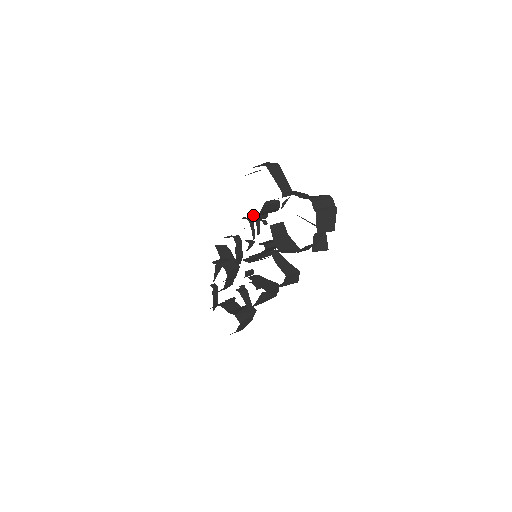
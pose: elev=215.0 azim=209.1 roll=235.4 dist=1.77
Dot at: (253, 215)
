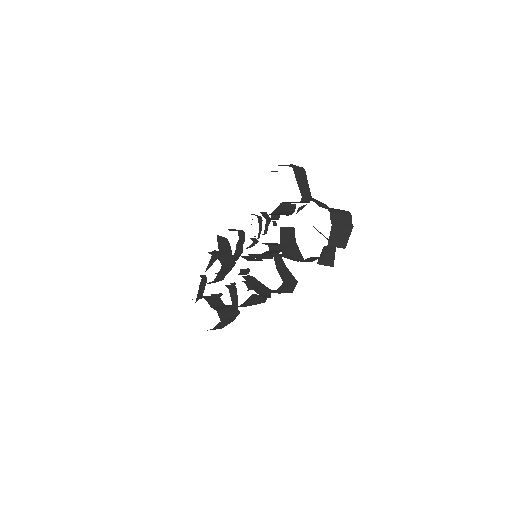
Dot at: (264, 214)
